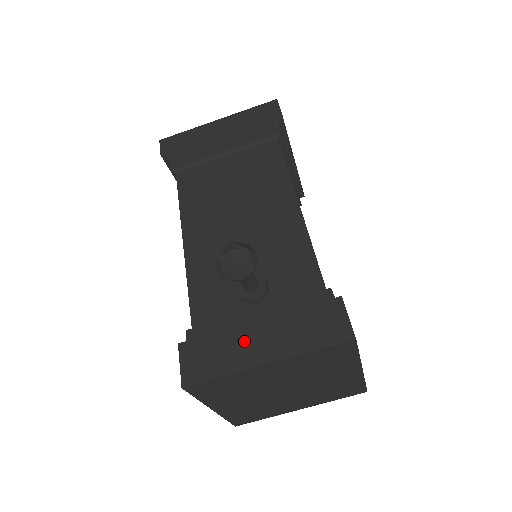
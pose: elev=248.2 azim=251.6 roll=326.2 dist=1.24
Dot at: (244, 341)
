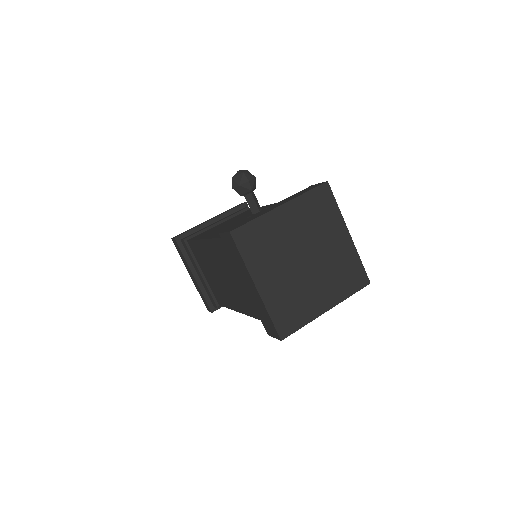
Dot at: (262, 212)
